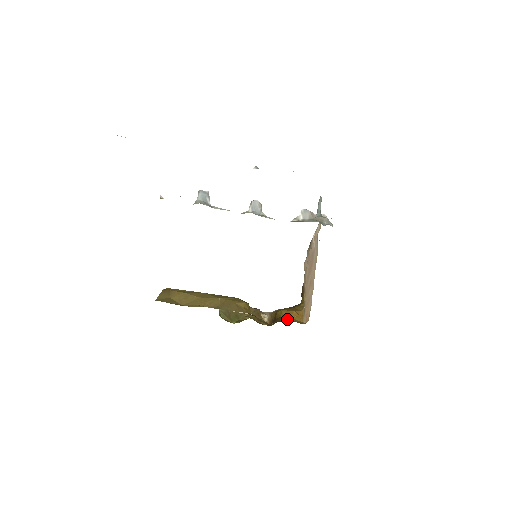
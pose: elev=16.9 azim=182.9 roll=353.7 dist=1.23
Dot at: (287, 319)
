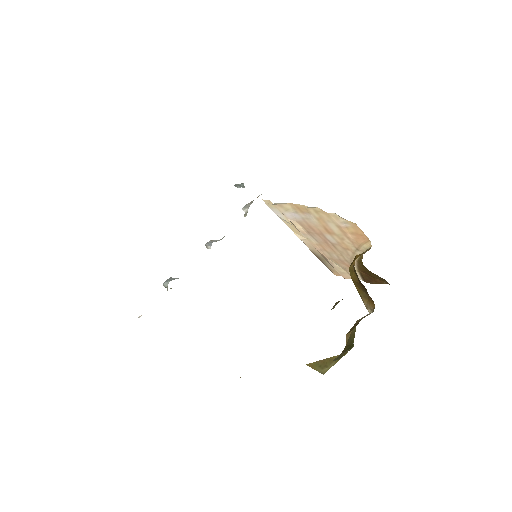
Dot at: occluded
